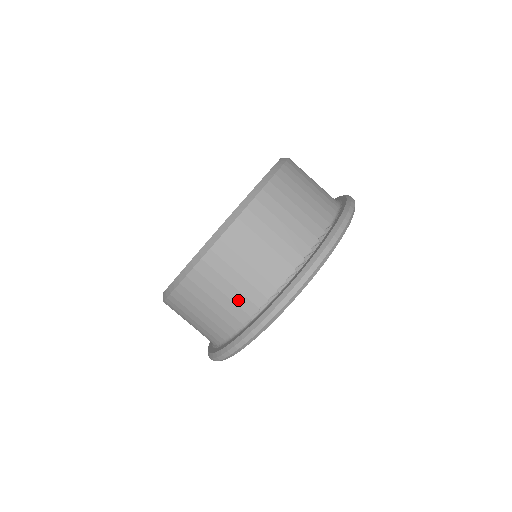
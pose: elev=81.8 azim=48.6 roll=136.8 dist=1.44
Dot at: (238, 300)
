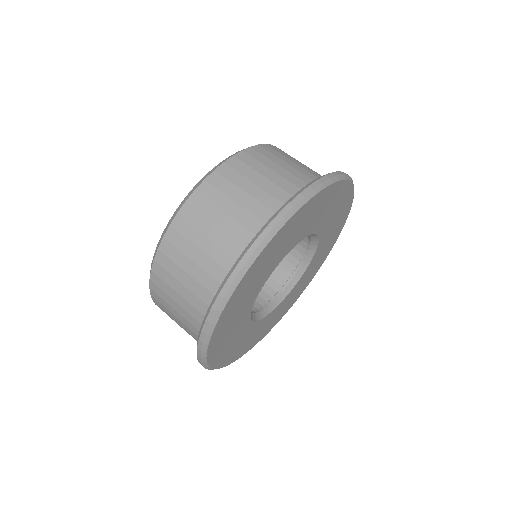
Dot at: (223, 241)
